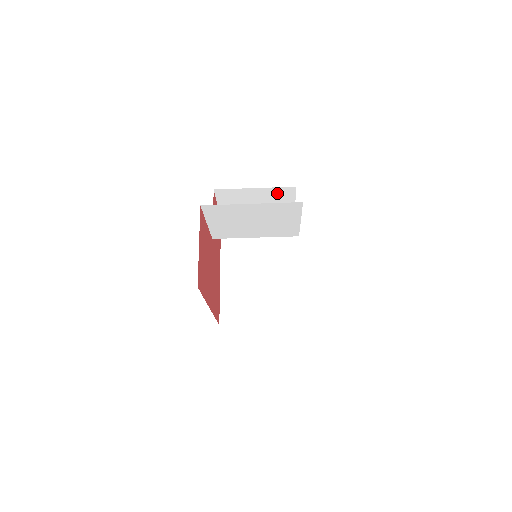
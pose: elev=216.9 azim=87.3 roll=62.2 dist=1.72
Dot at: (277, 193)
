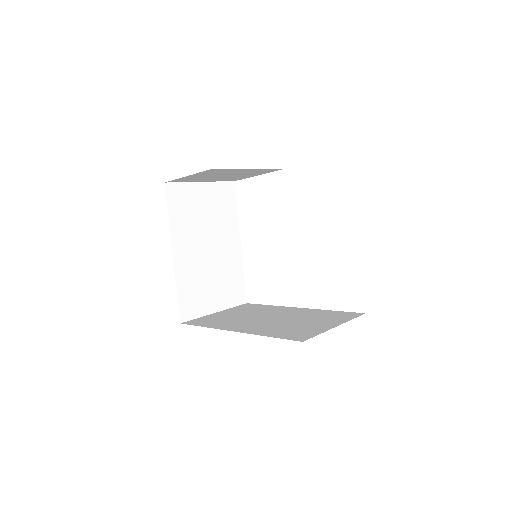
Dot at: (259, 171)
